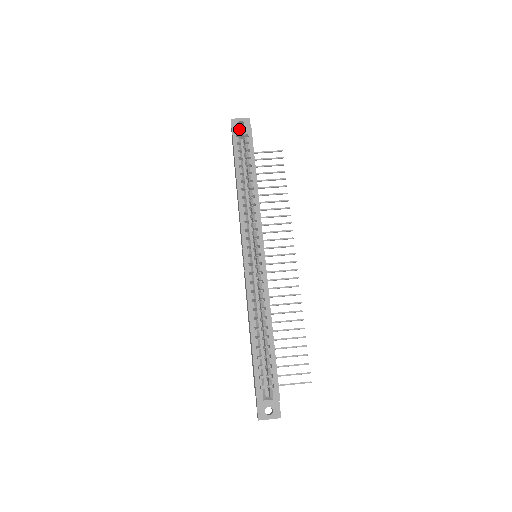
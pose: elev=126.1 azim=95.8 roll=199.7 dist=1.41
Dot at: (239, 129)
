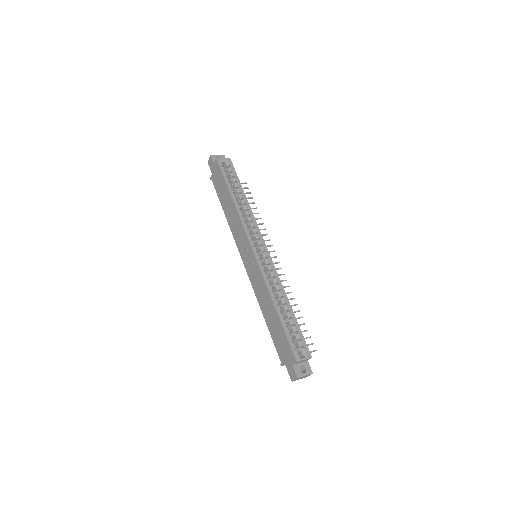
Dot at: (222, 162)
